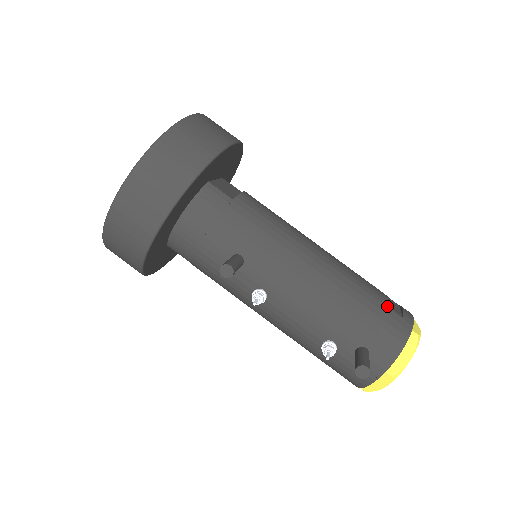
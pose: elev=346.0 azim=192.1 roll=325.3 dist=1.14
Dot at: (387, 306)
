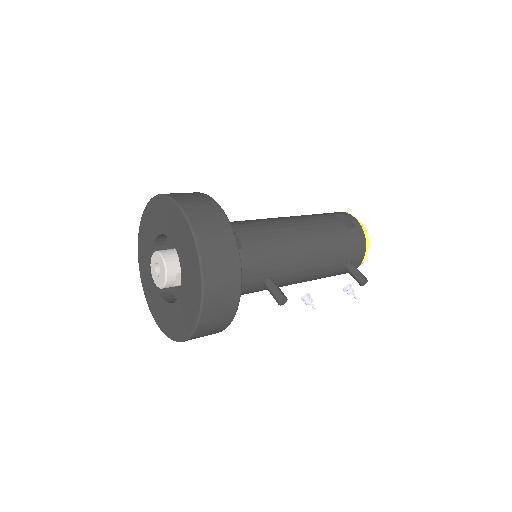
Dot at: (347, 229)
